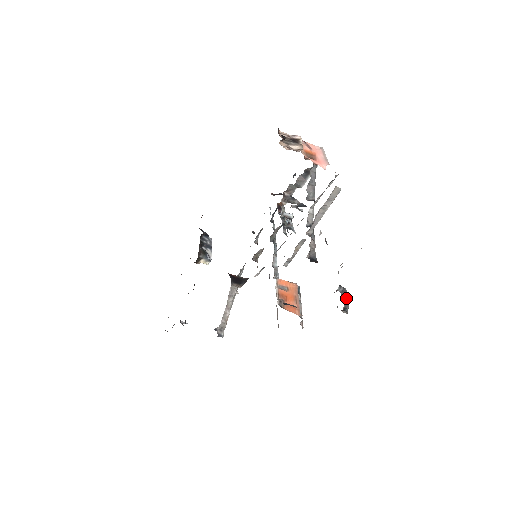
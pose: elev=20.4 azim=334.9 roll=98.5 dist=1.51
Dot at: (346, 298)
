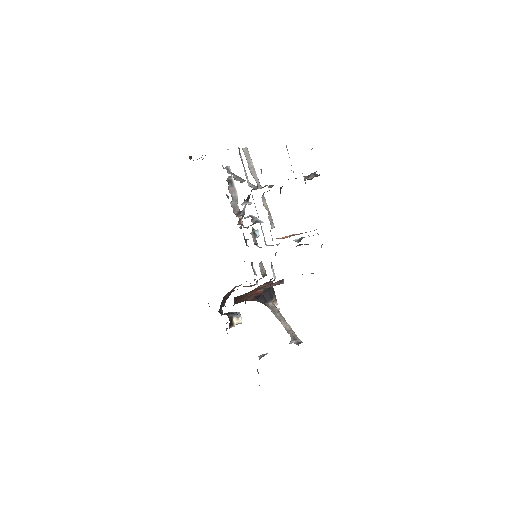
Dot at: (313, 174)
